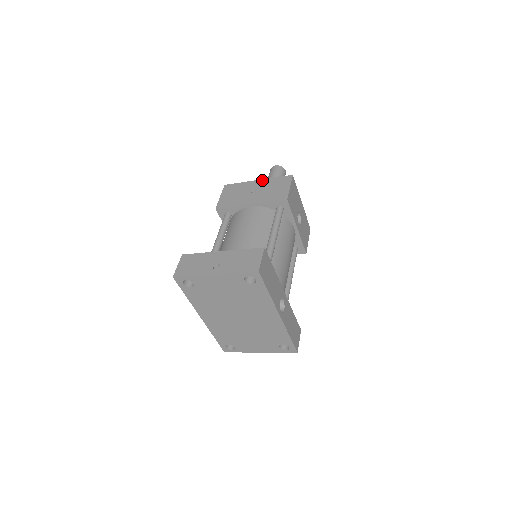
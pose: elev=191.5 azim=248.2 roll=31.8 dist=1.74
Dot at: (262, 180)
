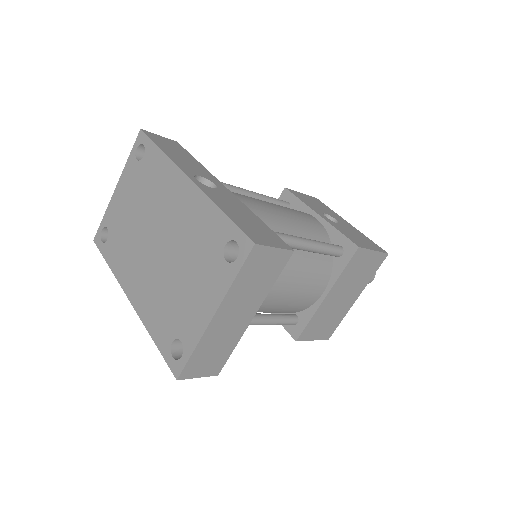
Dot at: occluded
